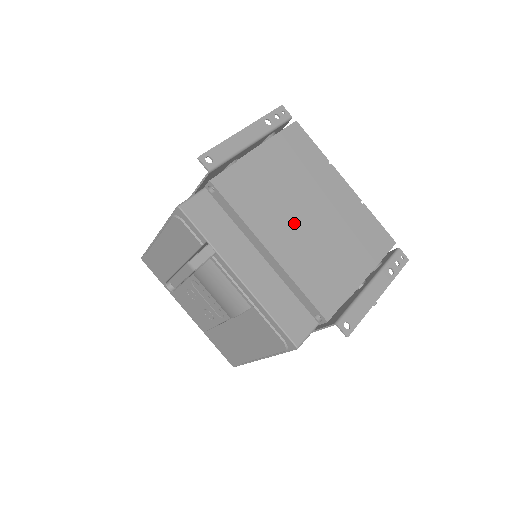
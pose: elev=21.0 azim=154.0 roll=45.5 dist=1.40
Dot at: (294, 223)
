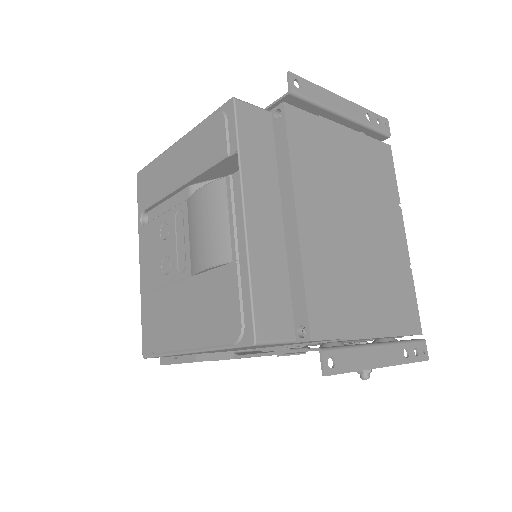
Dot at: (337, 216)
